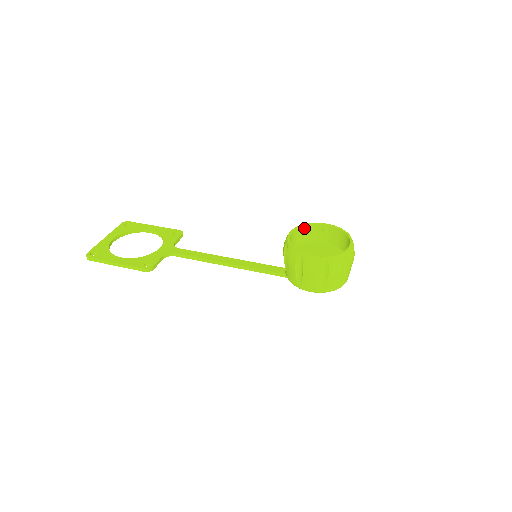
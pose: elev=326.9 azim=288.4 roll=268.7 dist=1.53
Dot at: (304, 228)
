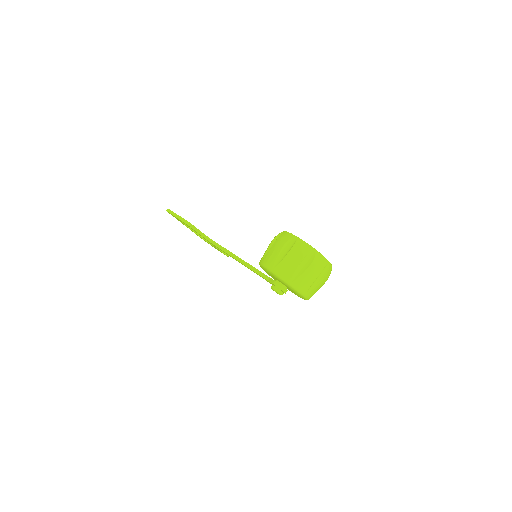
Dot at: occluded
